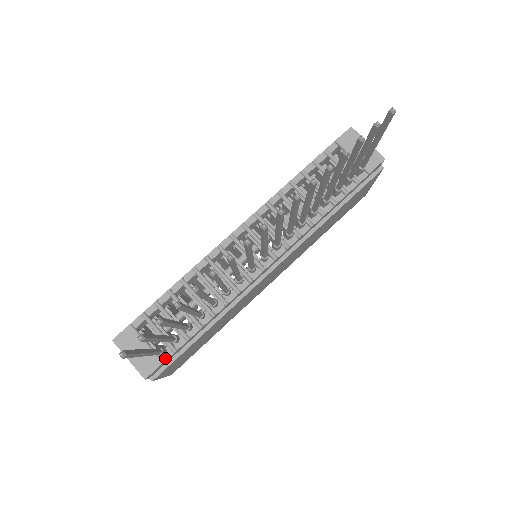
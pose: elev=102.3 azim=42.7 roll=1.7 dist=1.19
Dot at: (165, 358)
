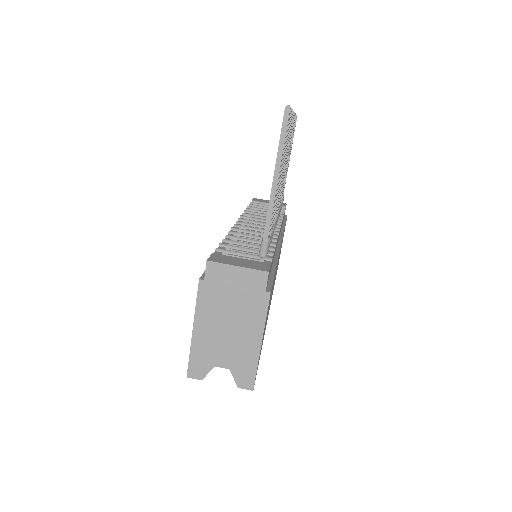
Dot at: occluded
